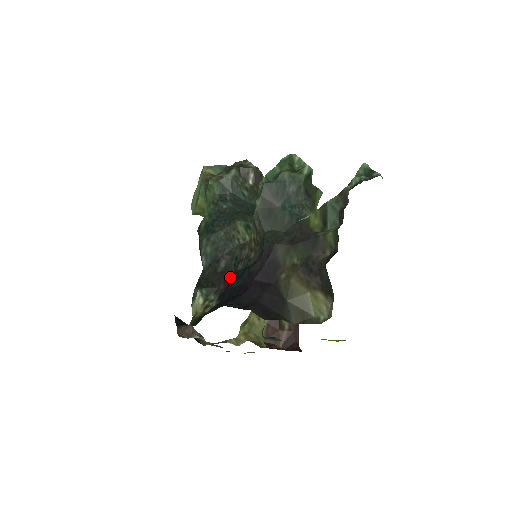
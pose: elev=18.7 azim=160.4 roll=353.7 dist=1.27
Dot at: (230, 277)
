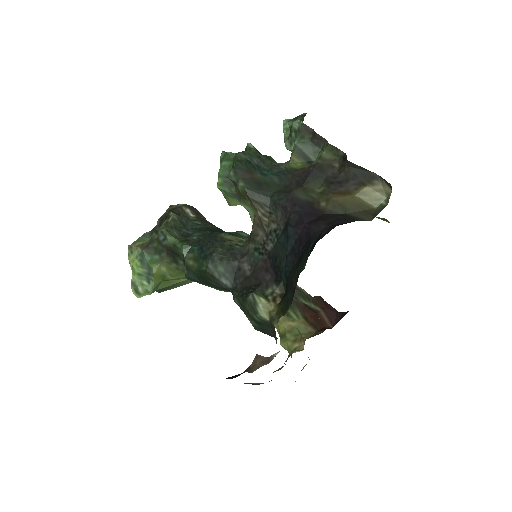
Dot at: (268, 263)
